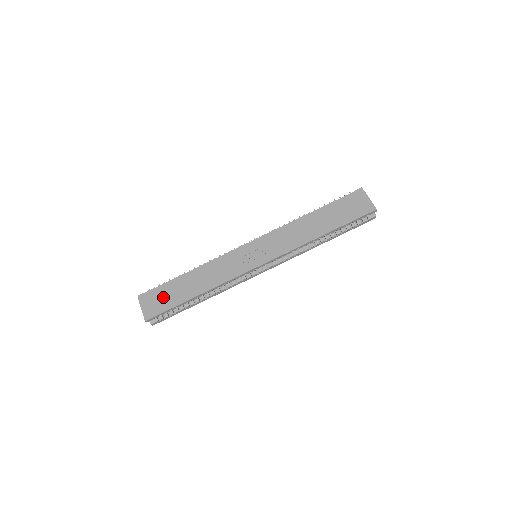
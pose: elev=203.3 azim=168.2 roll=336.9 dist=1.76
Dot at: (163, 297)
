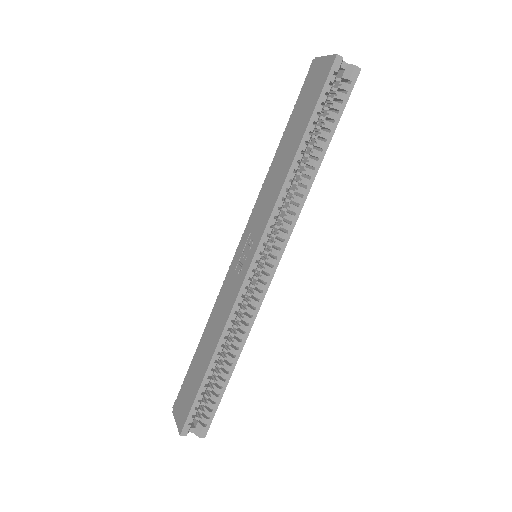
Dot at: (187, 389)
